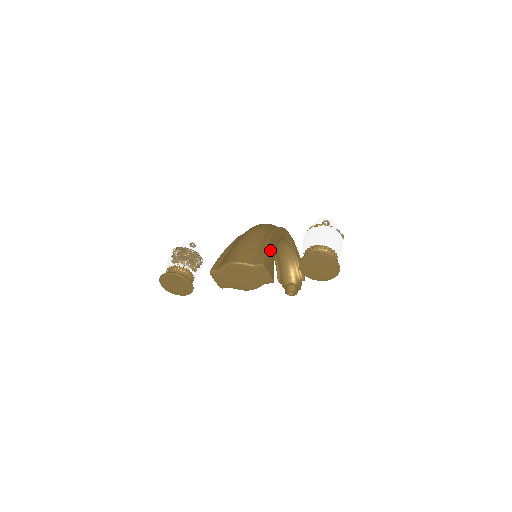
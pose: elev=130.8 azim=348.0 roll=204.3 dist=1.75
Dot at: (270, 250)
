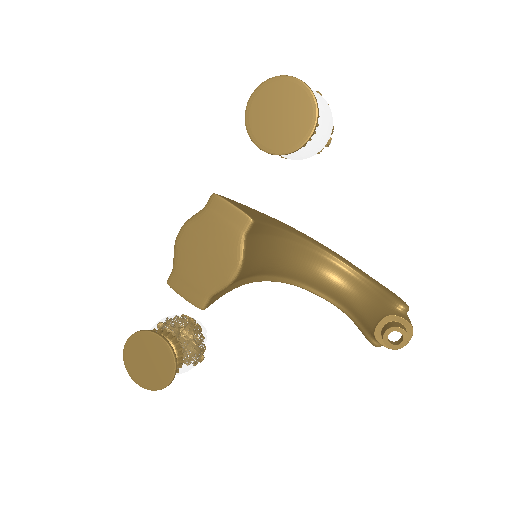
Dot at: occluded
